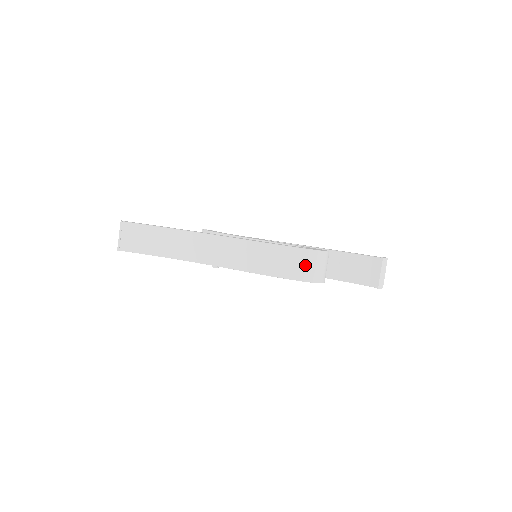
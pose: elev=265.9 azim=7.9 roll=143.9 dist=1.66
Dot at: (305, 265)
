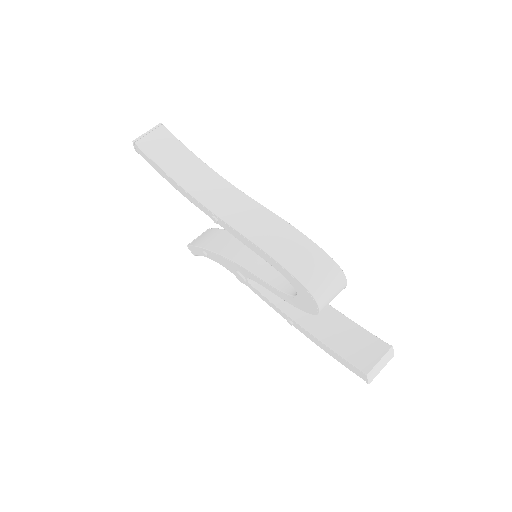
Dot at: (317, 270)
